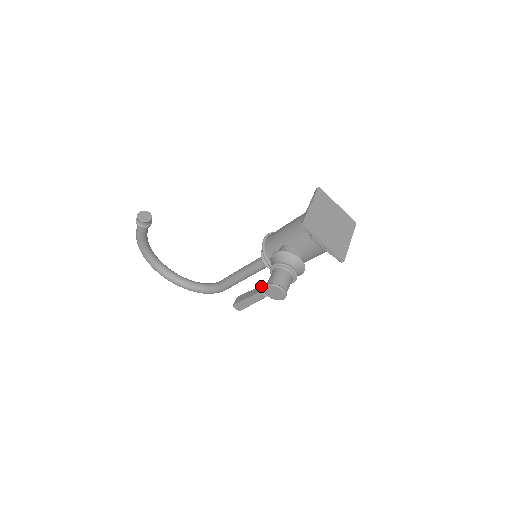
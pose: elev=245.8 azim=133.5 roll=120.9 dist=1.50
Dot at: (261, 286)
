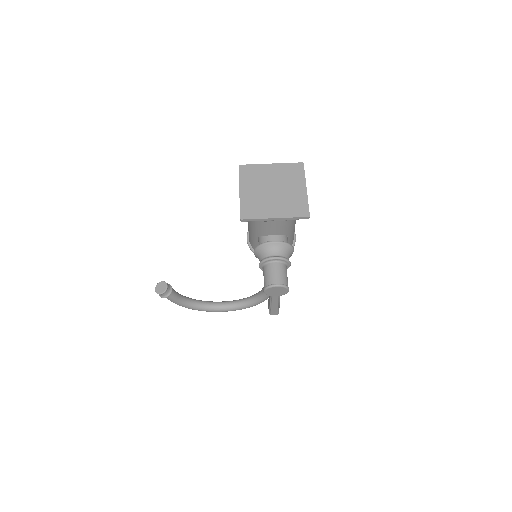
Dot at: occluded
